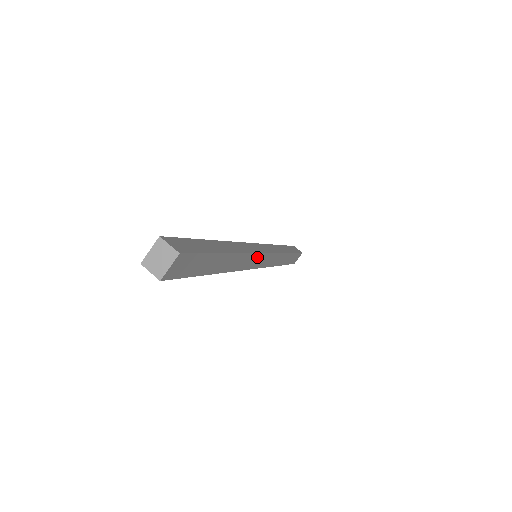
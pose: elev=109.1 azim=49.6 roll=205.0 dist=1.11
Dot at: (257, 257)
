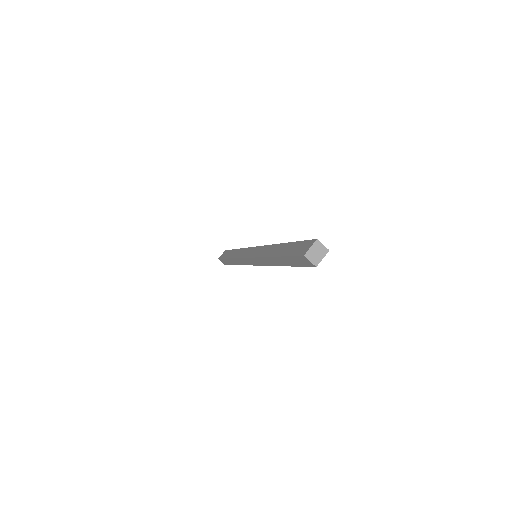
Dot at: occluded
